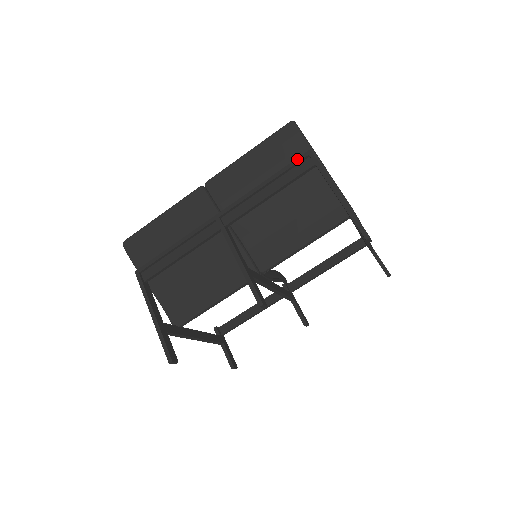
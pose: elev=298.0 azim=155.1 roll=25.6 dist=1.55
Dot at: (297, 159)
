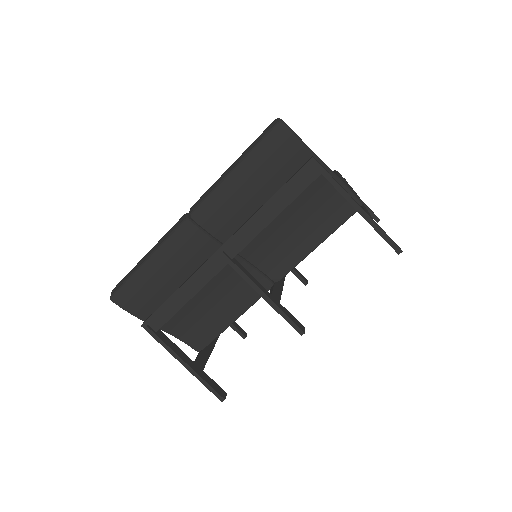
Dot at: (299, 171)
